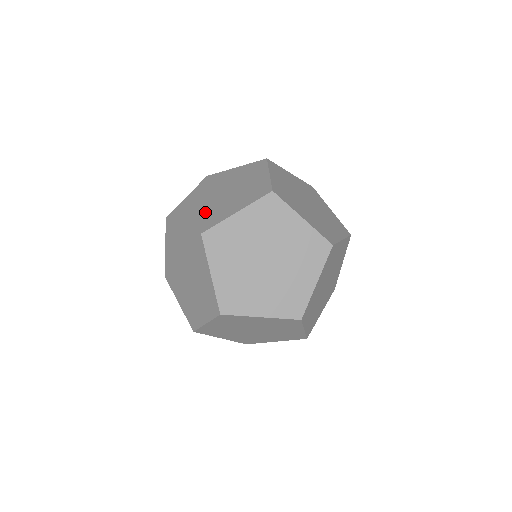
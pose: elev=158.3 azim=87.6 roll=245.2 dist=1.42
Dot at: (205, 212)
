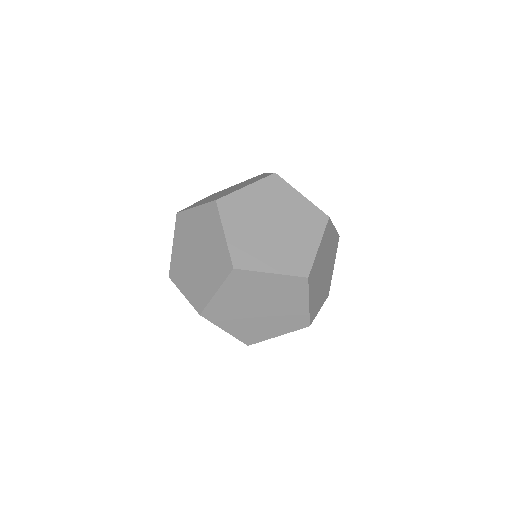
Dot at: (215, 197)
